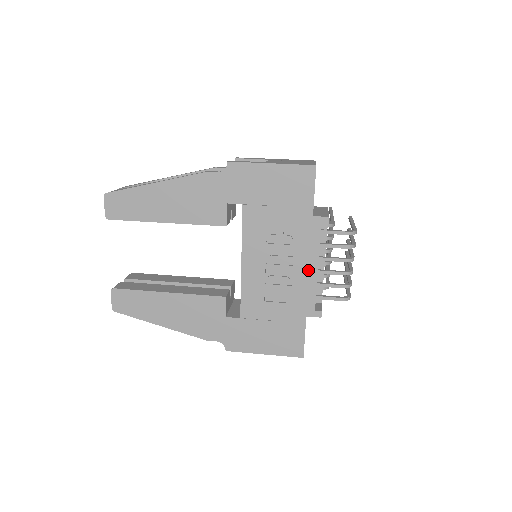
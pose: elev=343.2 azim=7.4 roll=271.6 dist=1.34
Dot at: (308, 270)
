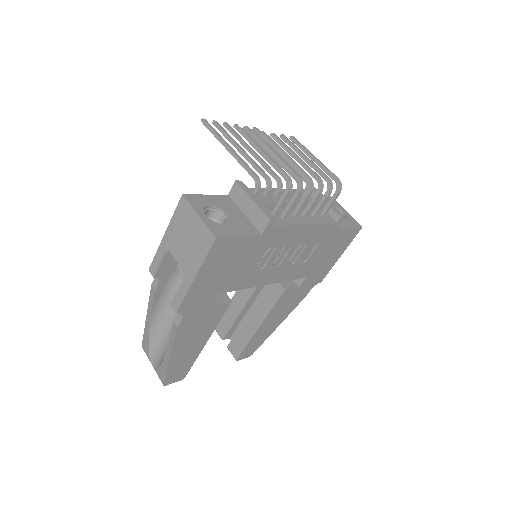
Dot at: (303, 233)
